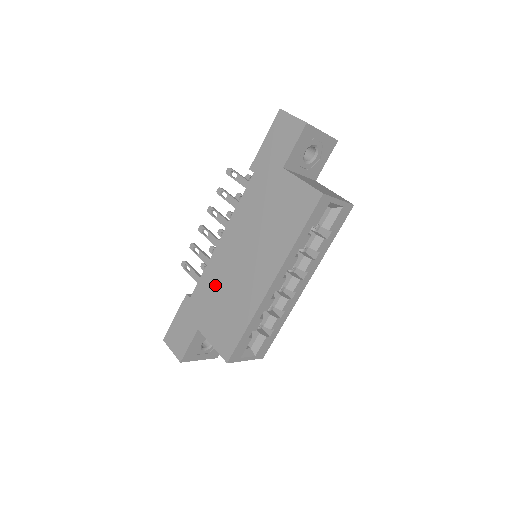
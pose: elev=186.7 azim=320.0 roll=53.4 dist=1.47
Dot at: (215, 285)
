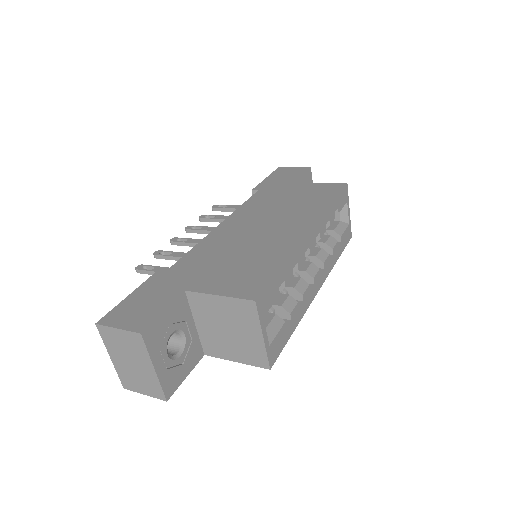
Dot at: (216, 251)
